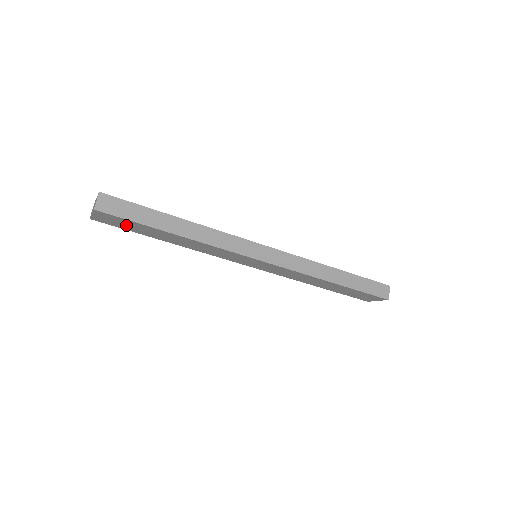
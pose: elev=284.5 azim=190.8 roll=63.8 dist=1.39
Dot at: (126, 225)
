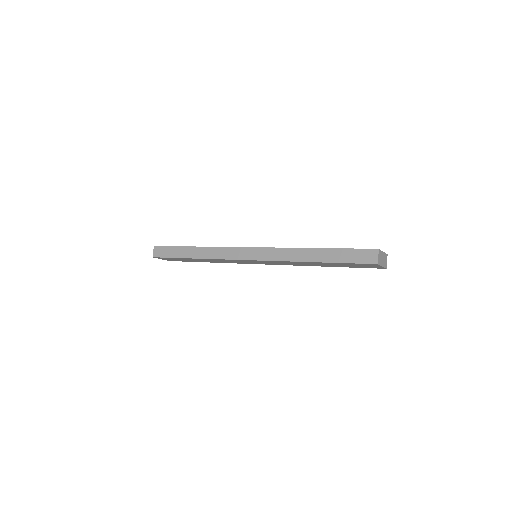
Dot at: occluded
